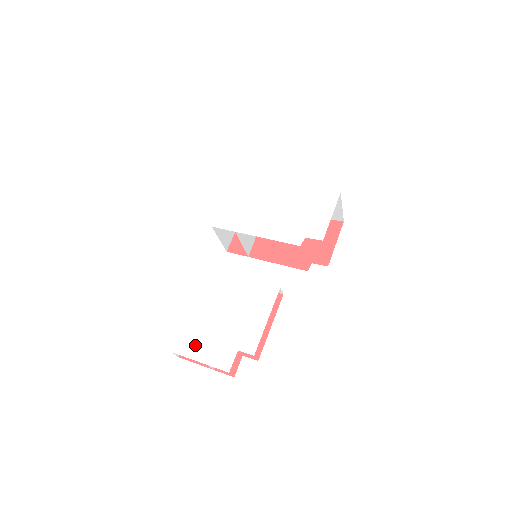
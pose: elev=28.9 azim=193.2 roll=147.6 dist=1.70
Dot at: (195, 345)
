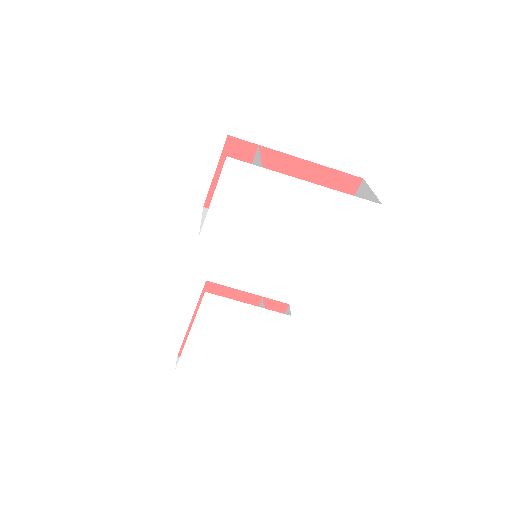
Dot at: (200, 364)
